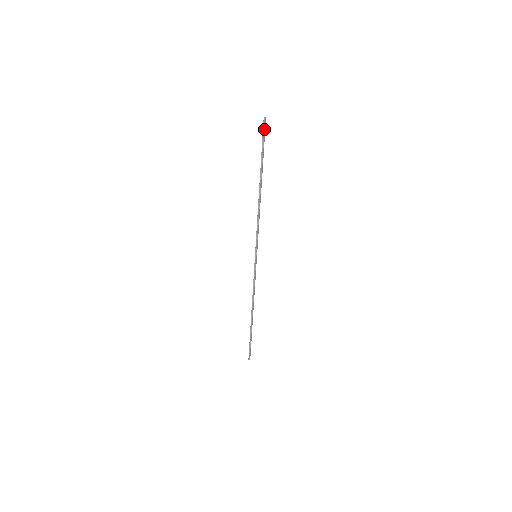
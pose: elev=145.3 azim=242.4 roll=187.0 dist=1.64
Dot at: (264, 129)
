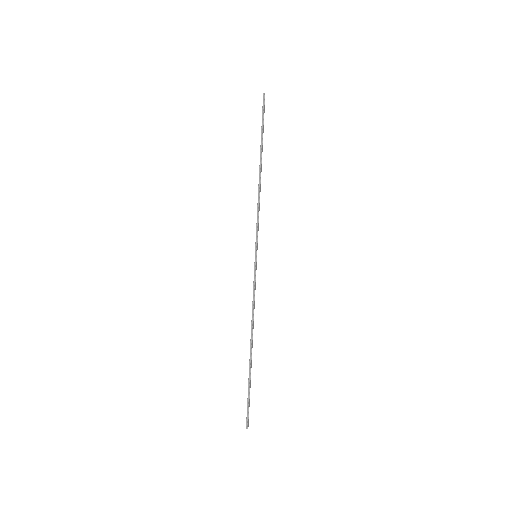
Dot at: (264, 105)
